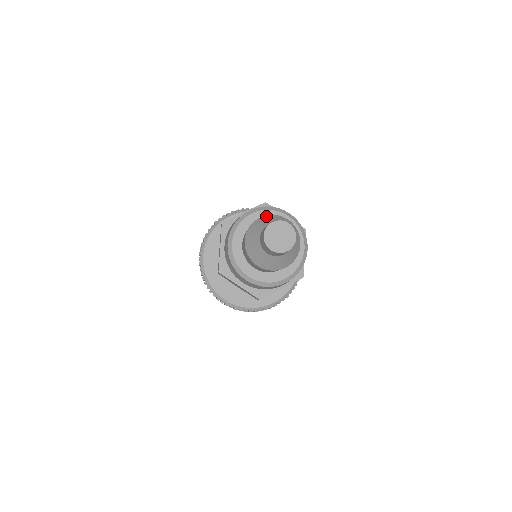
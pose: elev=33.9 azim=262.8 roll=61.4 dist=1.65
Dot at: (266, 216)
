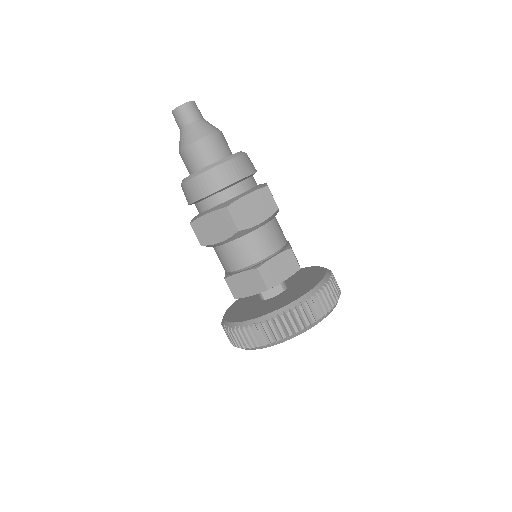
Dot at: occluded
